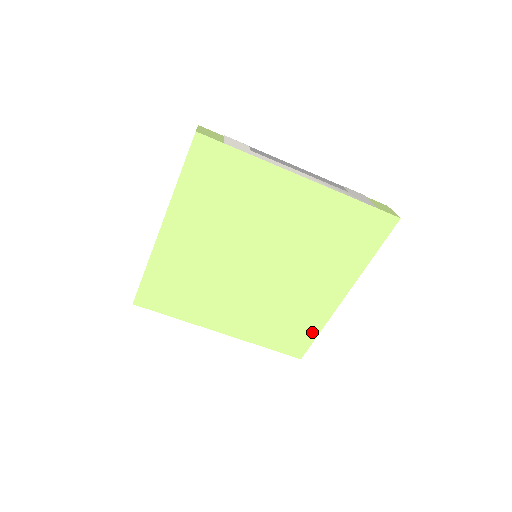
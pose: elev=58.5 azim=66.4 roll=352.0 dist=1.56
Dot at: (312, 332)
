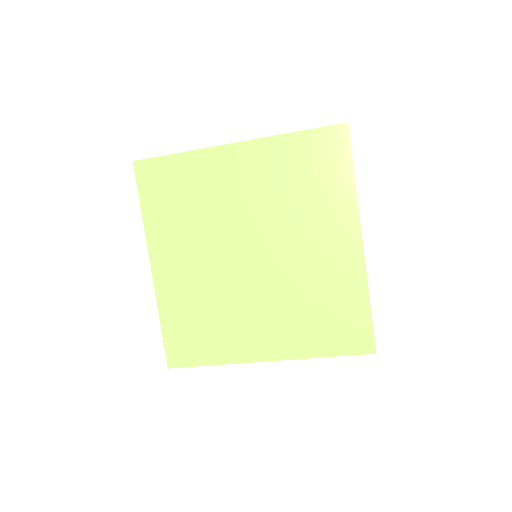
Dot at: (361, 307)
